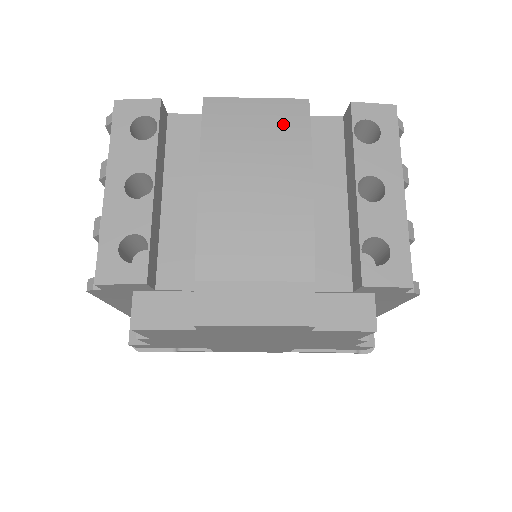
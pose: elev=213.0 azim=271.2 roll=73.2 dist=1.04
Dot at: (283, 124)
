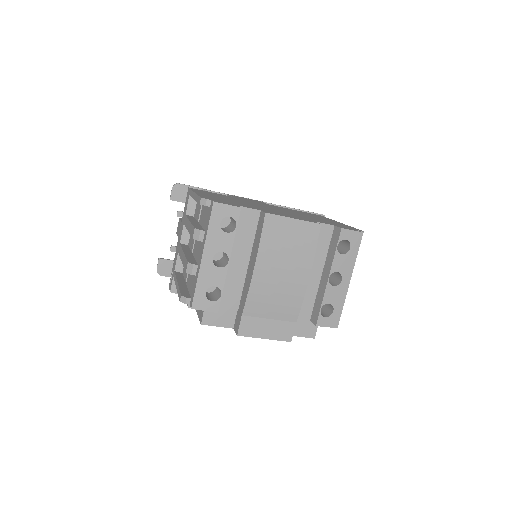
Dot at: (304, 240)
